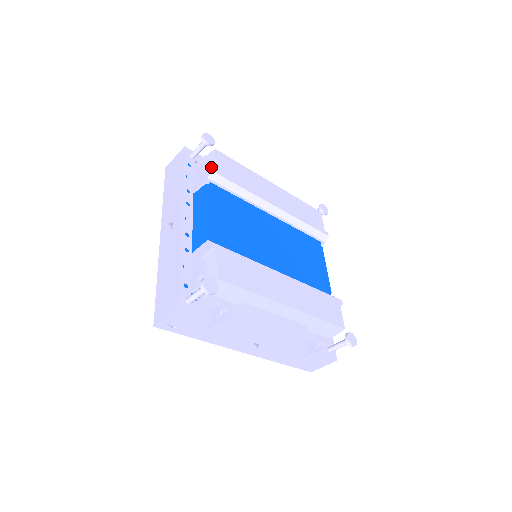
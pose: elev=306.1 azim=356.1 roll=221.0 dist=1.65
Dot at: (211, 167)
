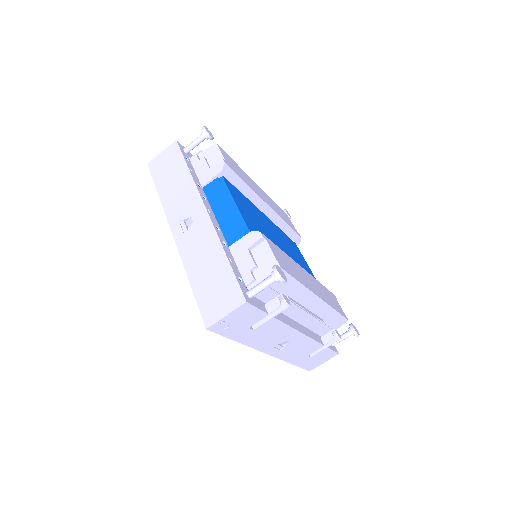
Dot at: (223, 160)
